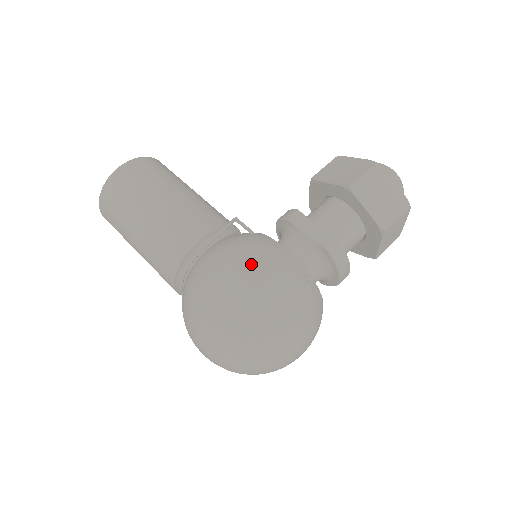
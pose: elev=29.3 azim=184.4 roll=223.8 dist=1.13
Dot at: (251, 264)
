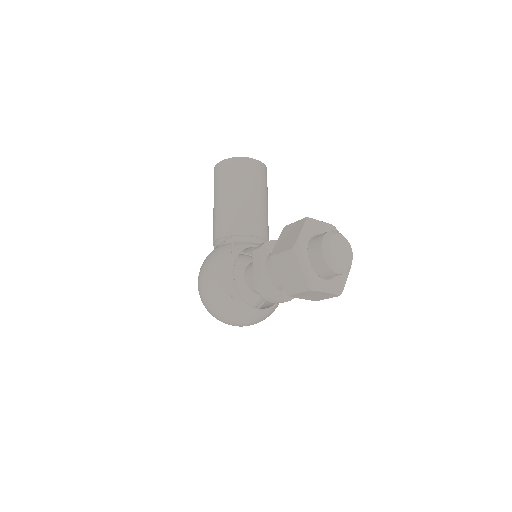
Dot at: (208, 275)
